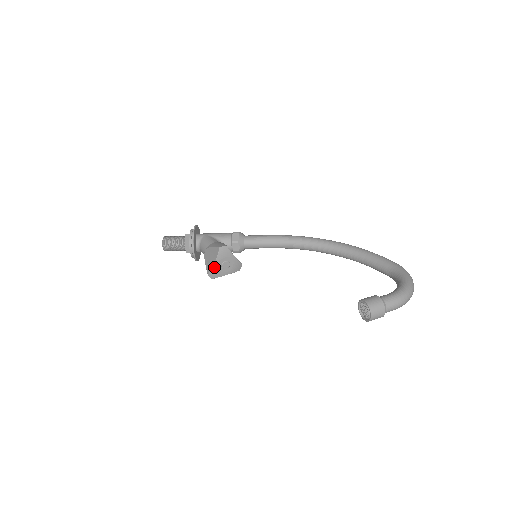
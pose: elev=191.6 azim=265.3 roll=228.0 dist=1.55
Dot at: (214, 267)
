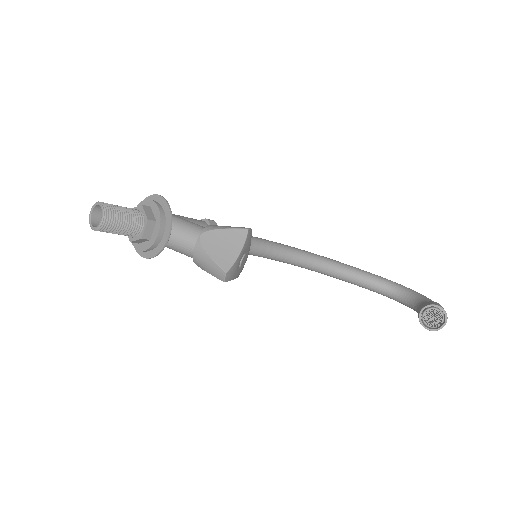
Dot at: (237, 260)
